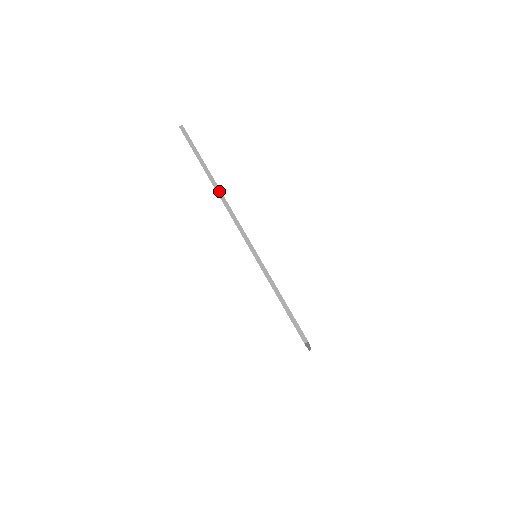
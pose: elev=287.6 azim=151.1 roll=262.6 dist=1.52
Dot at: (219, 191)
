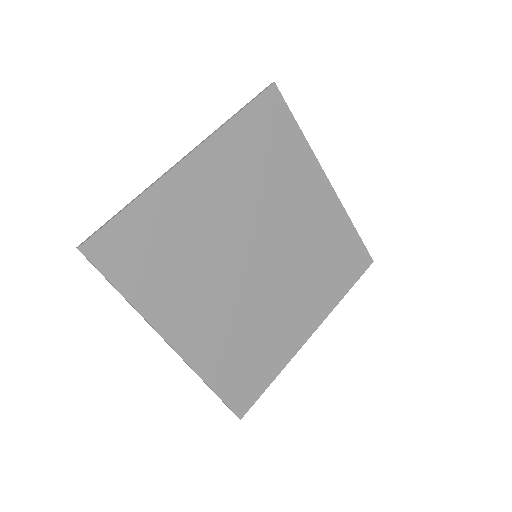
Dot at: occluded
